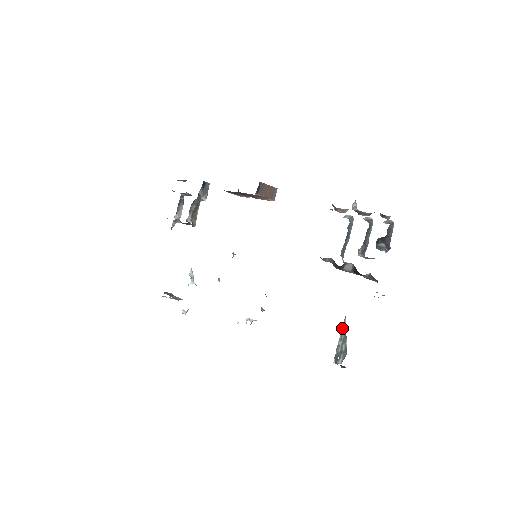
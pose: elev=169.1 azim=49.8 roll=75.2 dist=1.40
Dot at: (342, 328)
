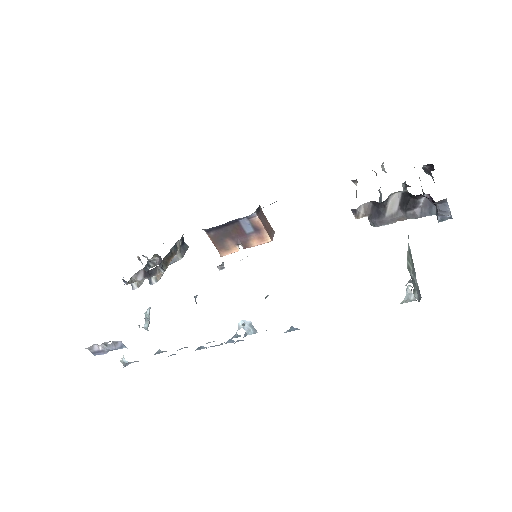
Dot at: occluded
